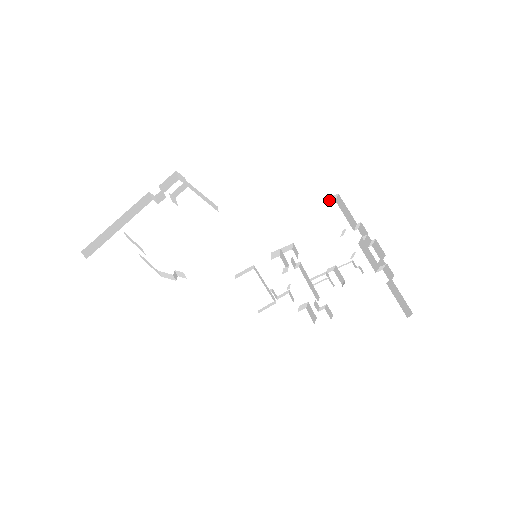
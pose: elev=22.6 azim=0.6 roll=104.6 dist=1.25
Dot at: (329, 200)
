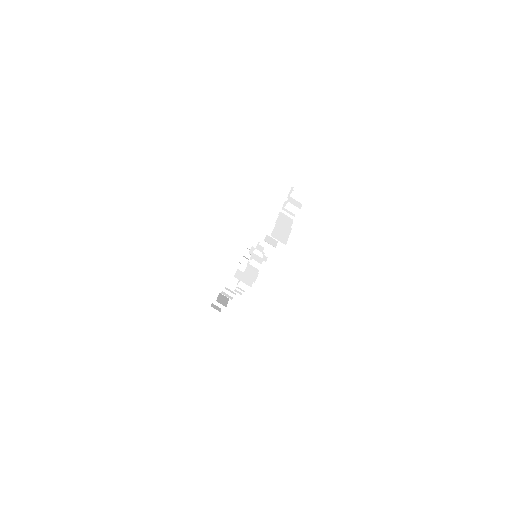
Dot at: occluded
